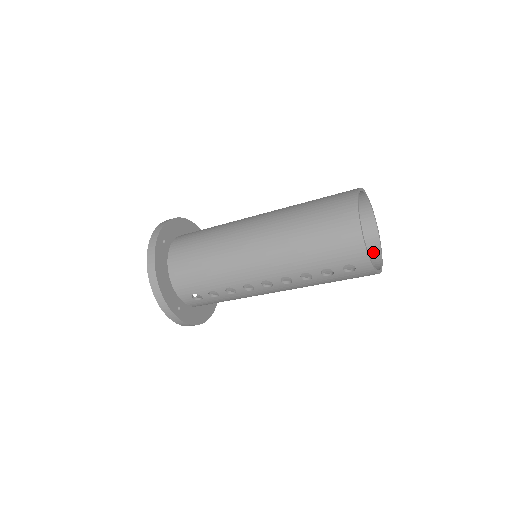
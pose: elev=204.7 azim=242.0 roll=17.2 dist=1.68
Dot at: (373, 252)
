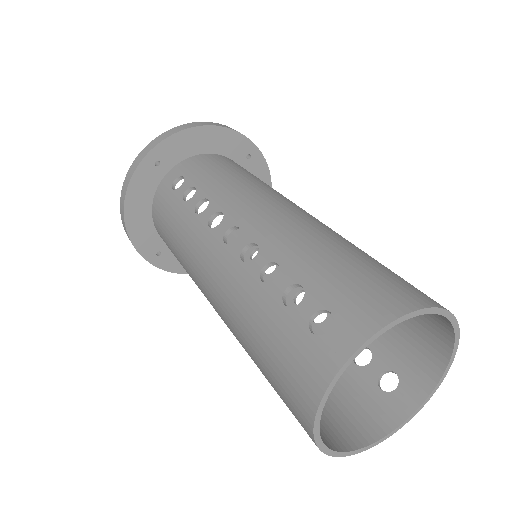
Dot at: occluded
